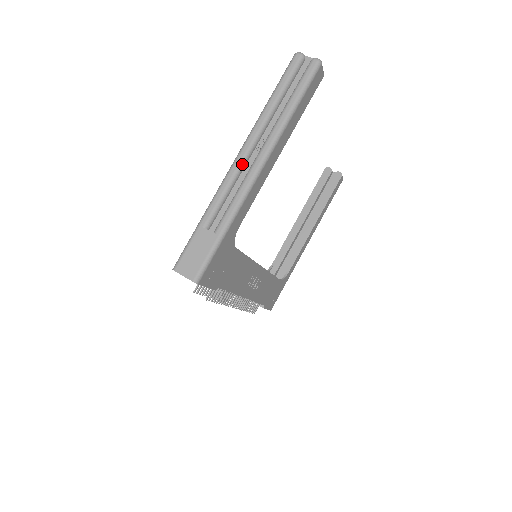
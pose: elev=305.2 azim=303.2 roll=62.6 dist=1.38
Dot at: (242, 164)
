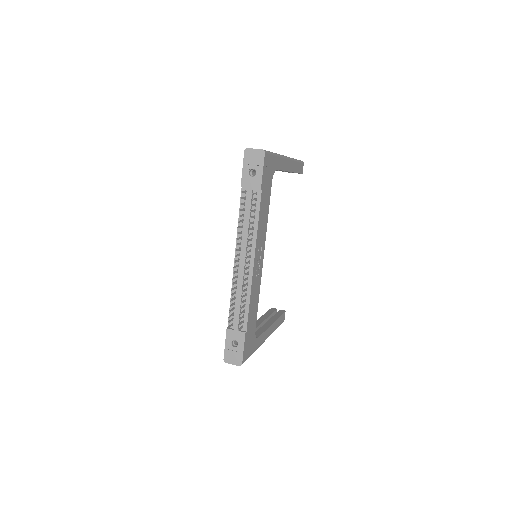
Dot at: occluded
